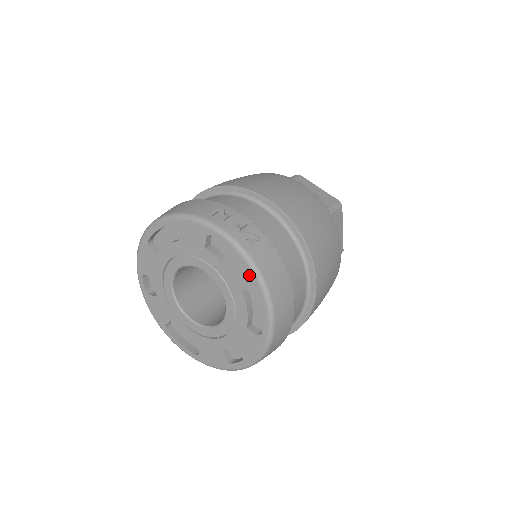
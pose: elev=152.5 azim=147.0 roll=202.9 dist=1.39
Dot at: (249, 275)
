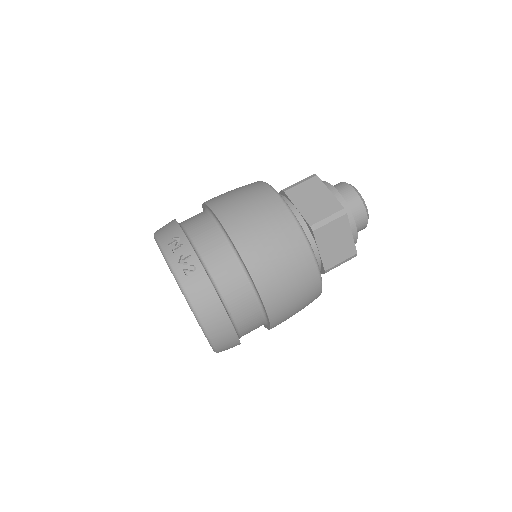
Dot at: occluded
